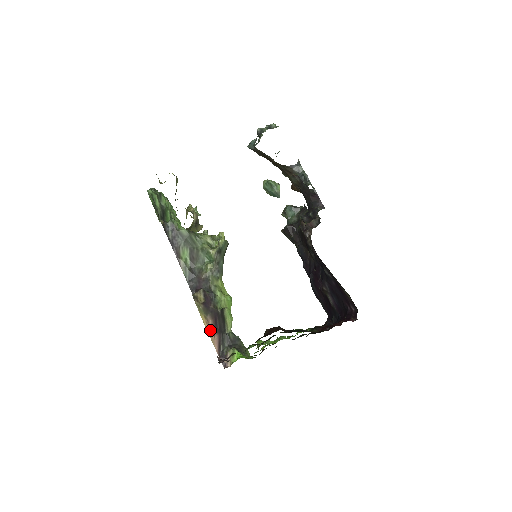
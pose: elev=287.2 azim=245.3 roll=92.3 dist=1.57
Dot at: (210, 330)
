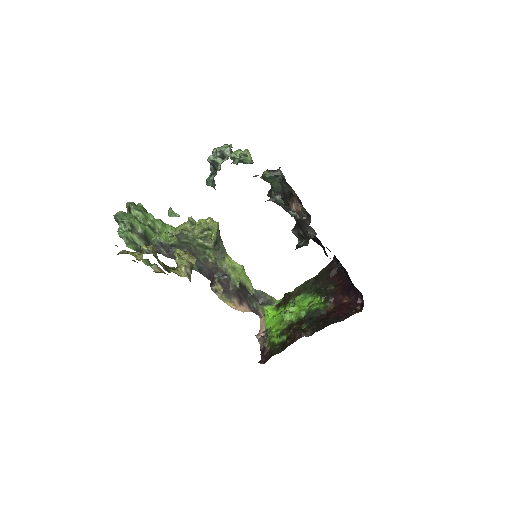
Dot at: (238, 306)
